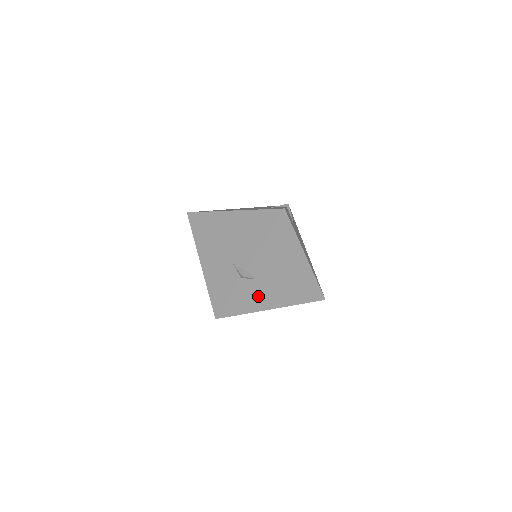
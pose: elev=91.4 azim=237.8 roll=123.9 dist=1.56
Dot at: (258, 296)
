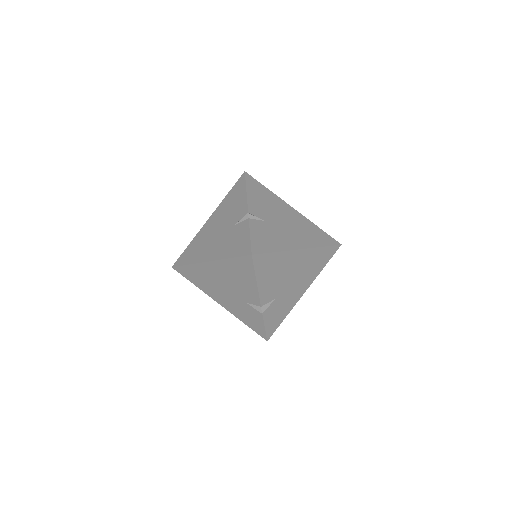
Dot at: (285, 303)
